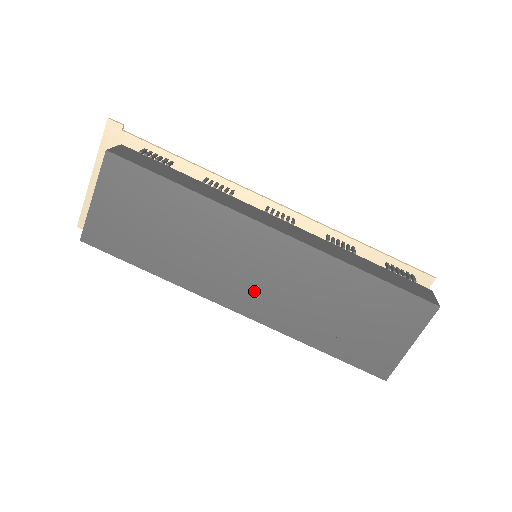
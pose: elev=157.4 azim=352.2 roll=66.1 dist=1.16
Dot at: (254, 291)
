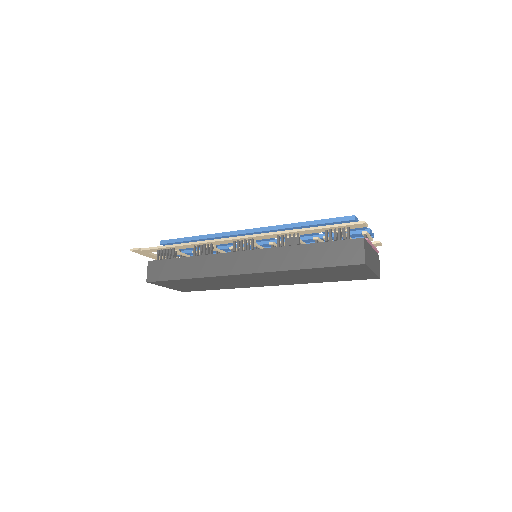
Dot at: (268, 282)
